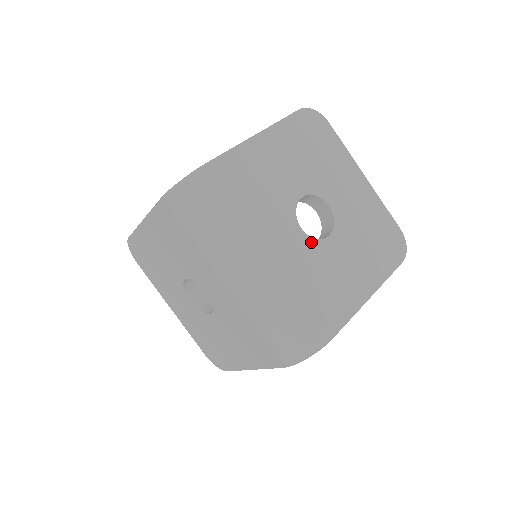
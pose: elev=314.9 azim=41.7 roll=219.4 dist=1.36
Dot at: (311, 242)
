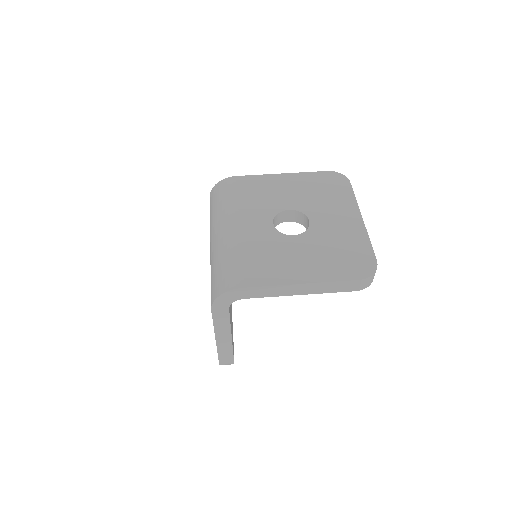
Dot at: (275, 233)
